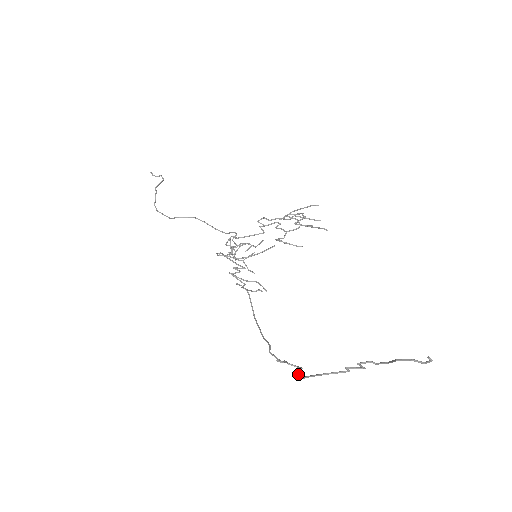
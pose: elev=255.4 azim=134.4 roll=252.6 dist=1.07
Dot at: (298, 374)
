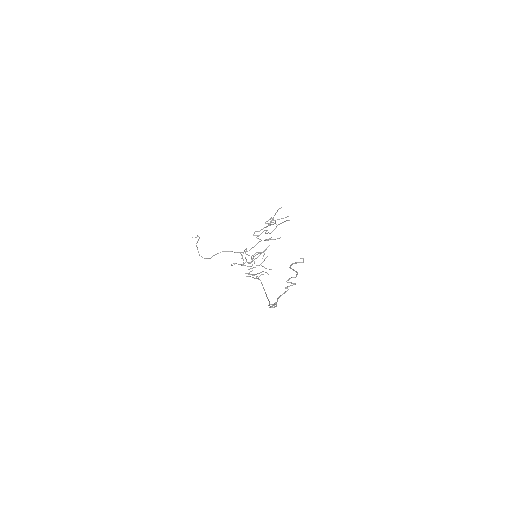
Dot at: (274, 306)
